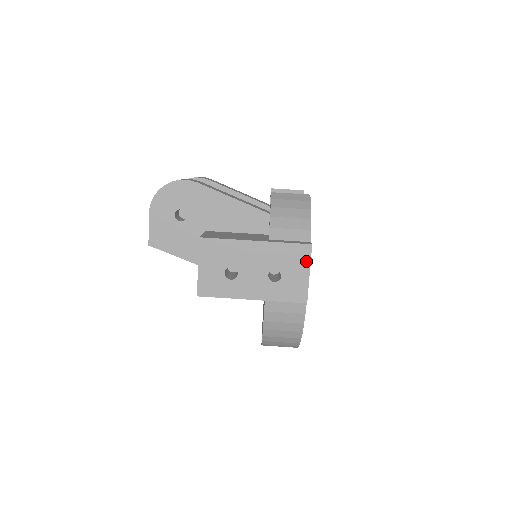
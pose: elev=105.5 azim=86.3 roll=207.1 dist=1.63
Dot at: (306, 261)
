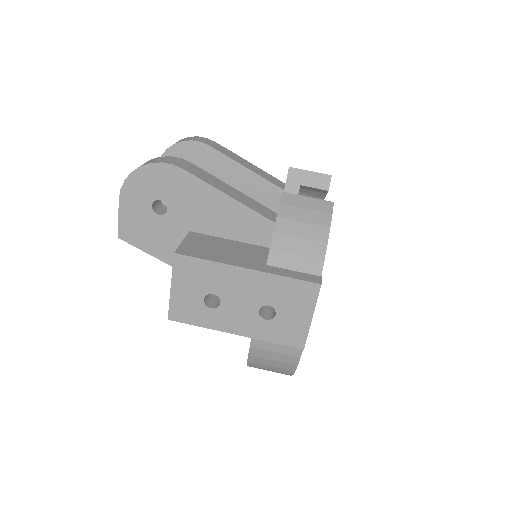
Dot at: (310, 302)
